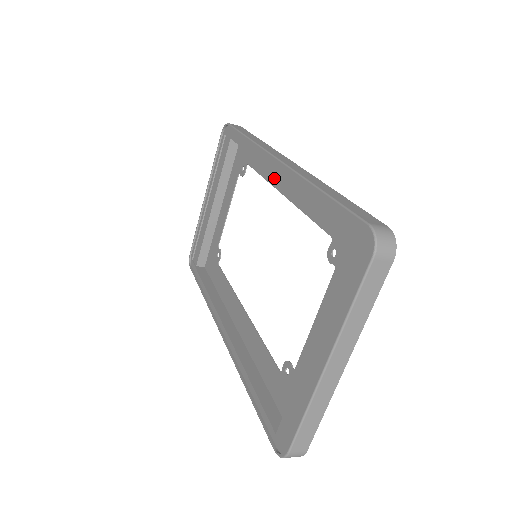
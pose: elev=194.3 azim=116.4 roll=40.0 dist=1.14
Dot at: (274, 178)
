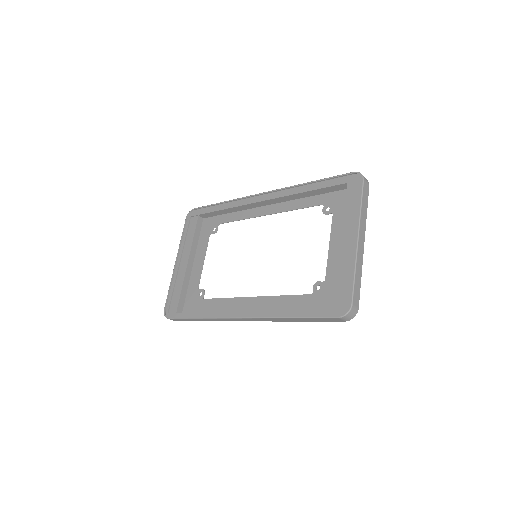
Dot at: (255, 213)
